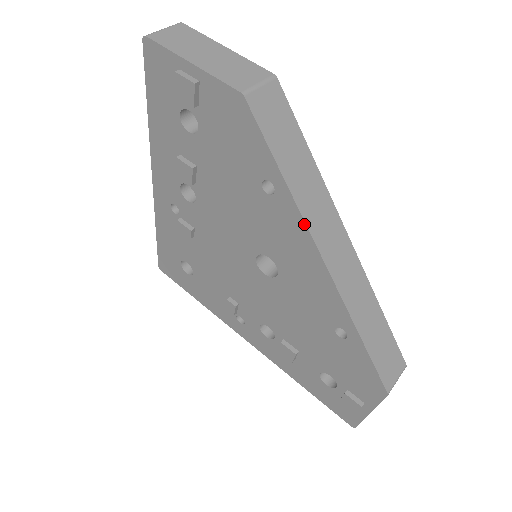
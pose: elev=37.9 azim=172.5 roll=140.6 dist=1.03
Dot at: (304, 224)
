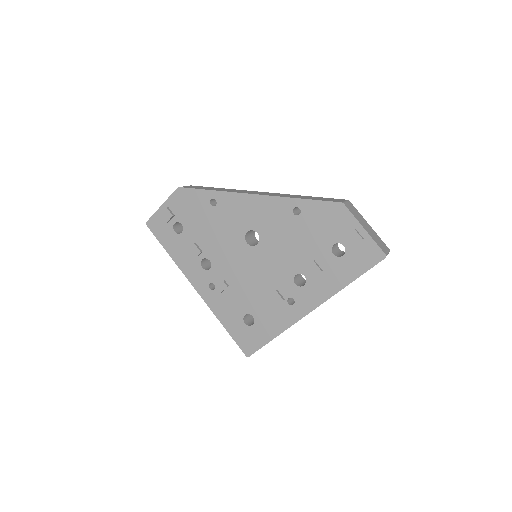
Dot at: (232, 193)
